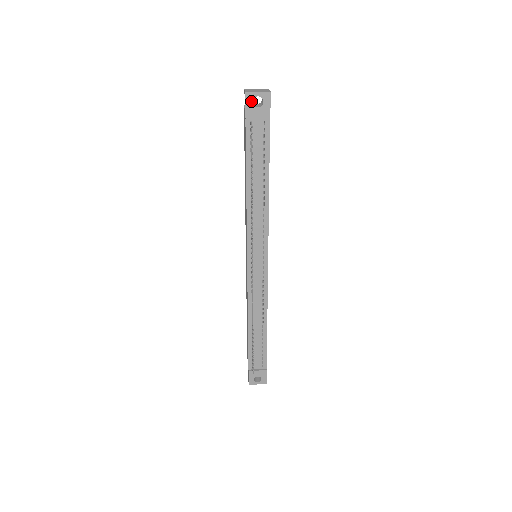
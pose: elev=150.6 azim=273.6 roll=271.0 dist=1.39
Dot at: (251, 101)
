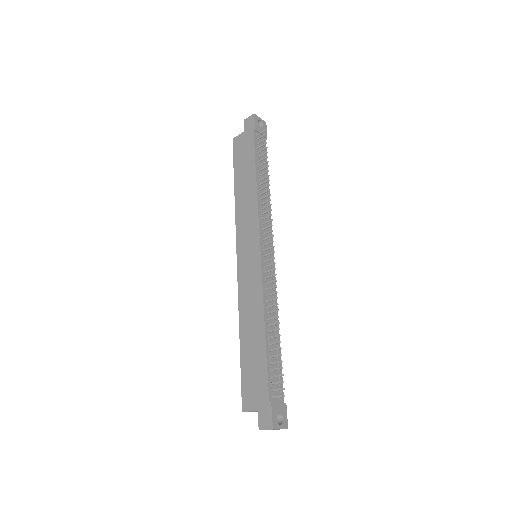
Dot at: (257, 121)
